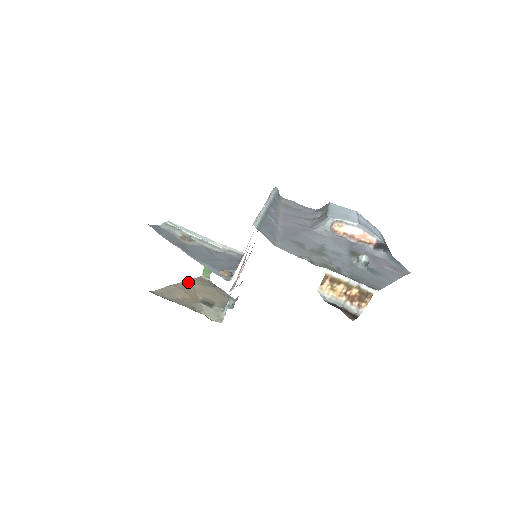
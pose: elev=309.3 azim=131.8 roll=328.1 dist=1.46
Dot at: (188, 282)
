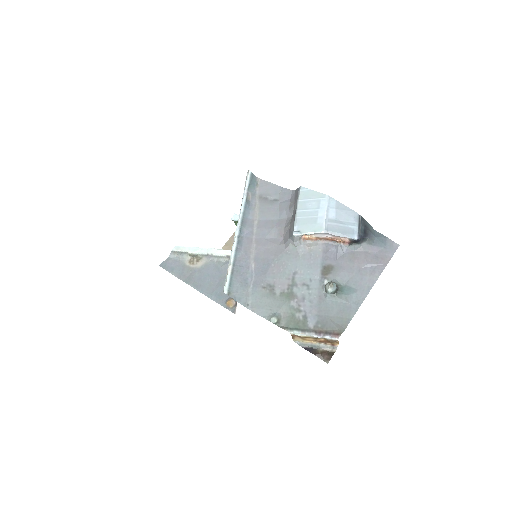
Dot at: (227, 245)
